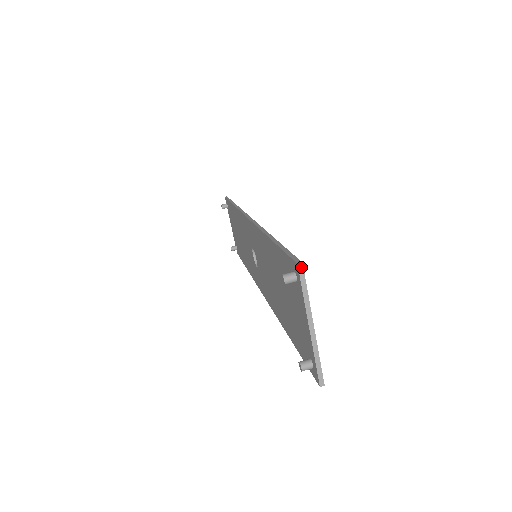
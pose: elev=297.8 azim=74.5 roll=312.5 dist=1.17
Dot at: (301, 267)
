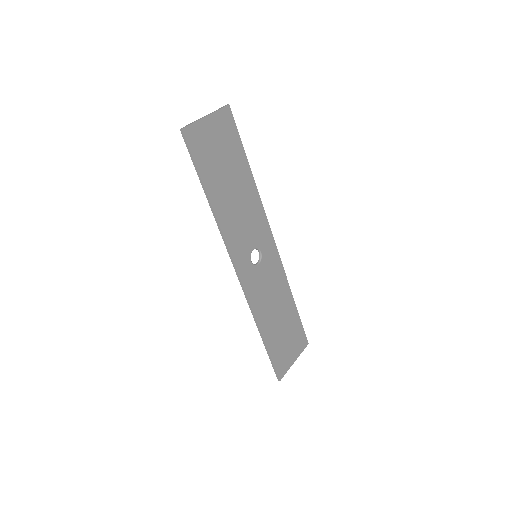
Dot at: (227, 105)
